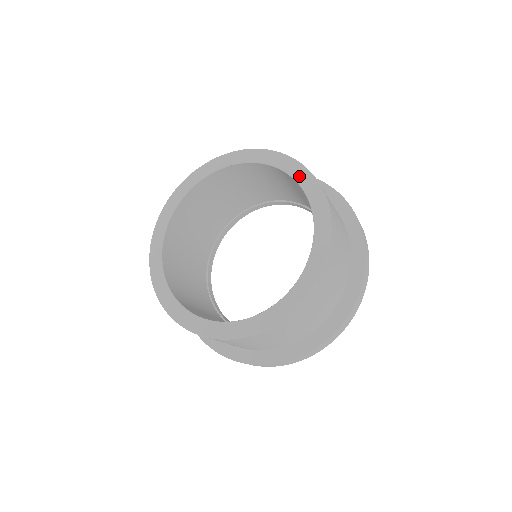
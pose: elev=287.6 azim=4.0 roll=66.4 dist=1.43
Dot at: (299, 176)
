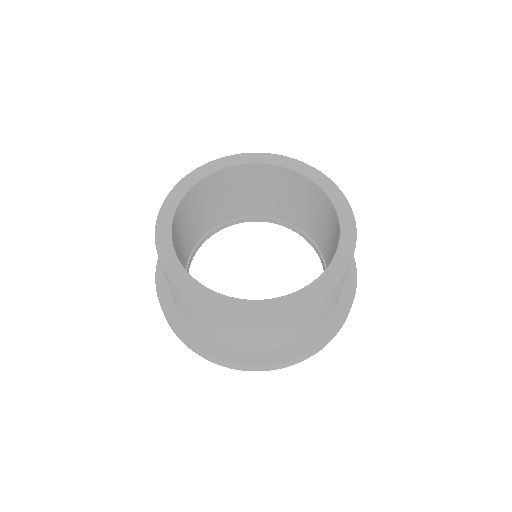
Dot at: (319, 180)
